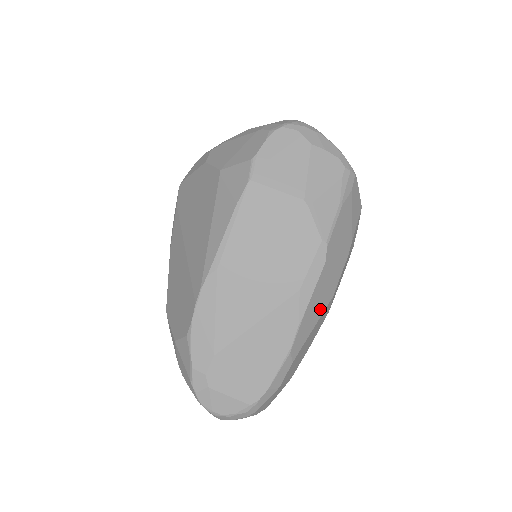
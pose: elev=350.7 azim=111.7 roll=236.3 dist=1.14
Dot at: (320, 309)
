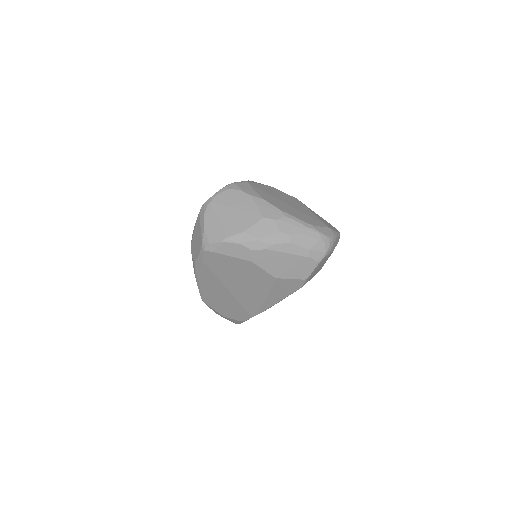
Dot at: occluded
